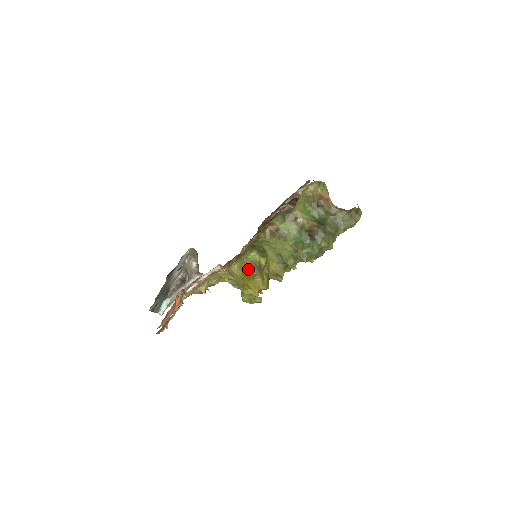
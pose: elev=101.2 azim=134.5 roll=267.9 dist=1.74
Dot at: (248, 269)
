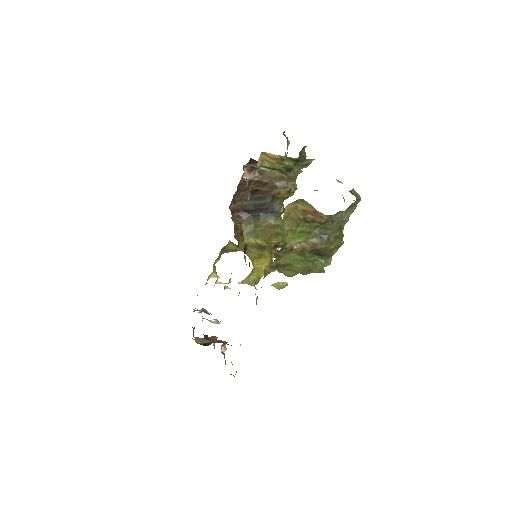
Dot at: (249, 251)
